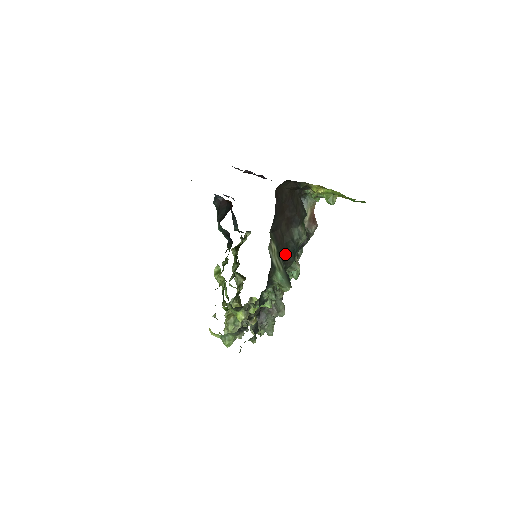
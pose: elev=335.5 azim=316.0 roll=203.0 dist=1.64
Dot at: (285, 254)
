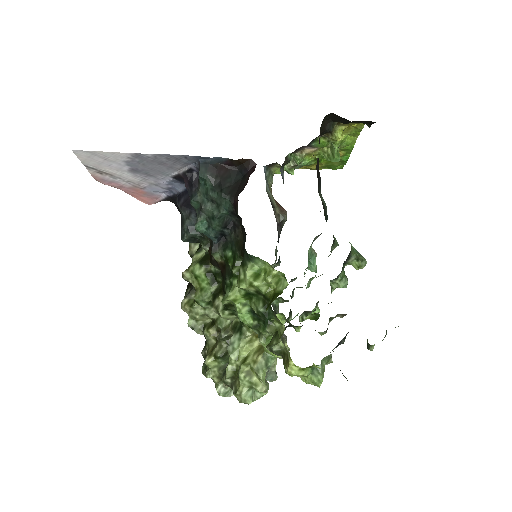
Dot at: occluded
